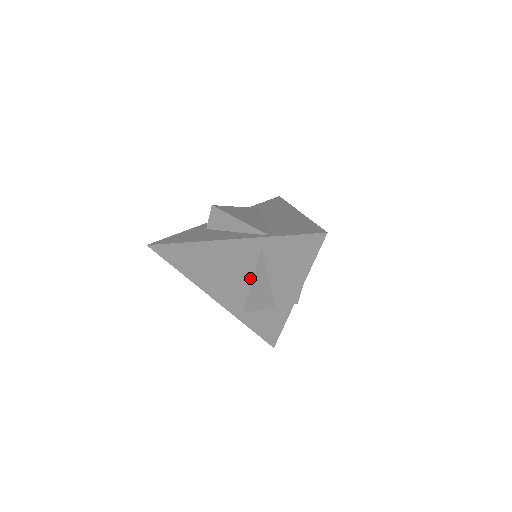
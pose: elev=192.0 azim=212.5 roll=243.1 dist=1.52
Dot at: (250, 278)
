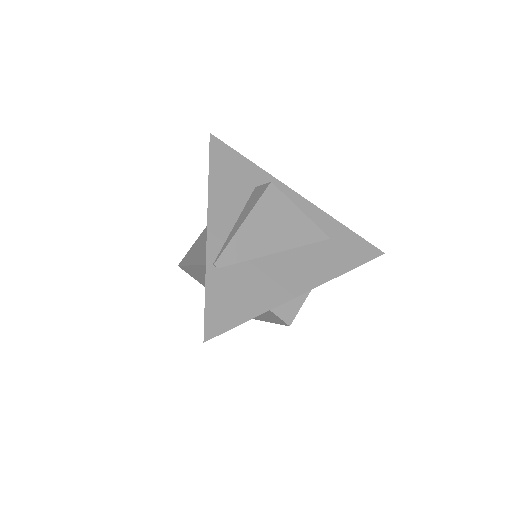
Dot at: (194, 262)
